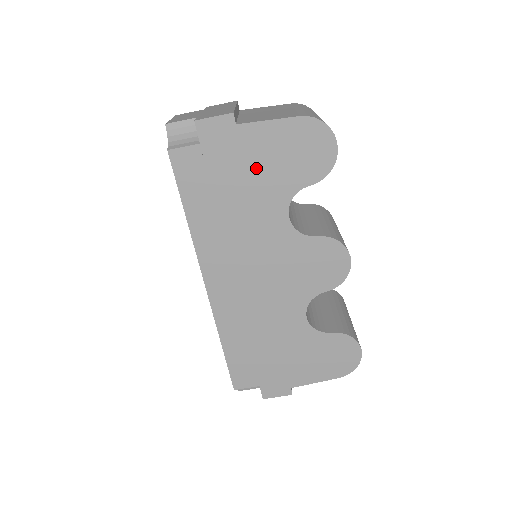
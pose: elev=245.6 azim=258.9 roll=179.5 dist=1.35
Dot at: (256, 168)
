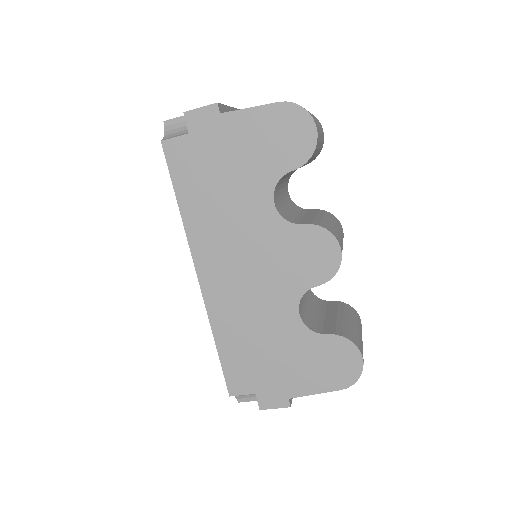
Dot at: (240, 155)
